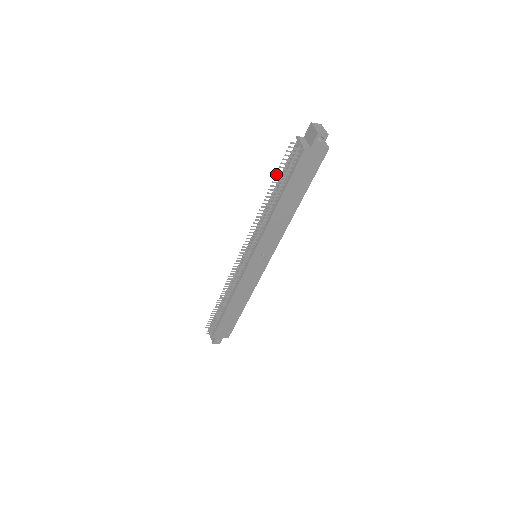
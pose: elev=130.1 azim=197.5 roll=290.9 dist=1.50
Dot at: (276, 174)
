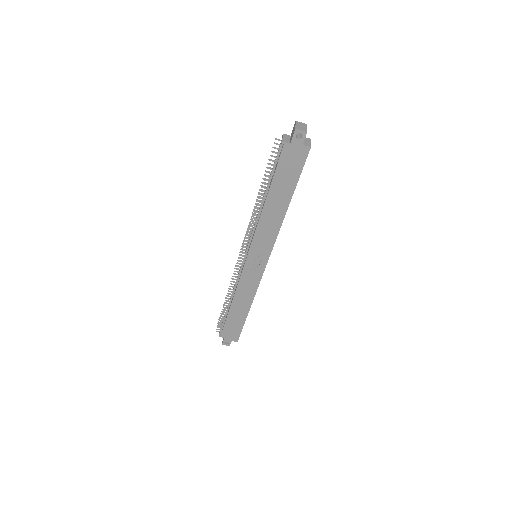
Dot at: occluded
